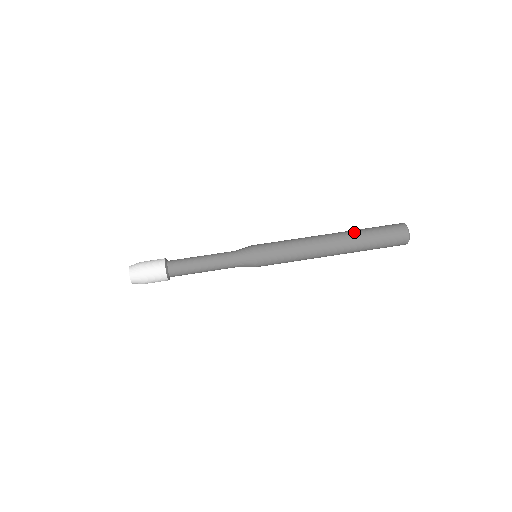
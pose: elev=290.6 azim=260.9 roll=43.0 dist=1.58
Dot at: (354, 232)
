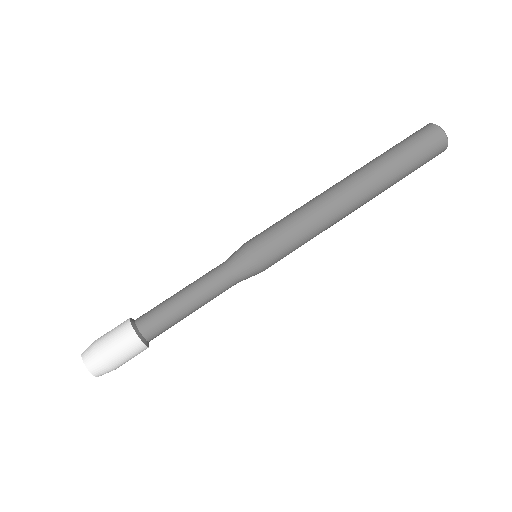
Dot at: (366, 164)
